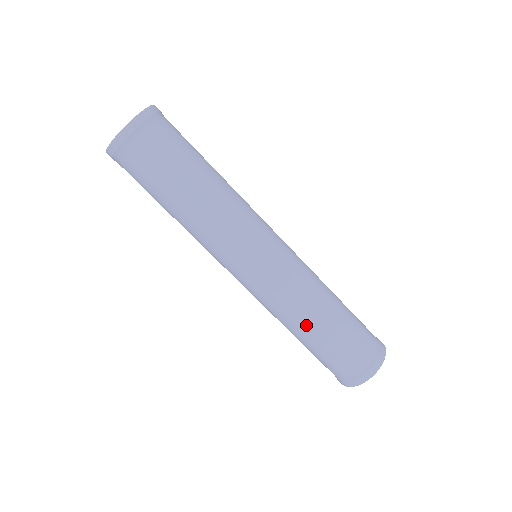
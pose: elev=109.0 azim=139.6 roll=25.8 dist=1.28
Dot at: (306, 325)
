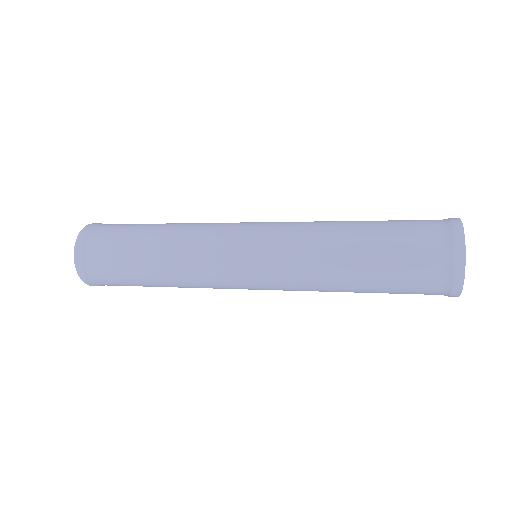
Dot at: (342, 272)
